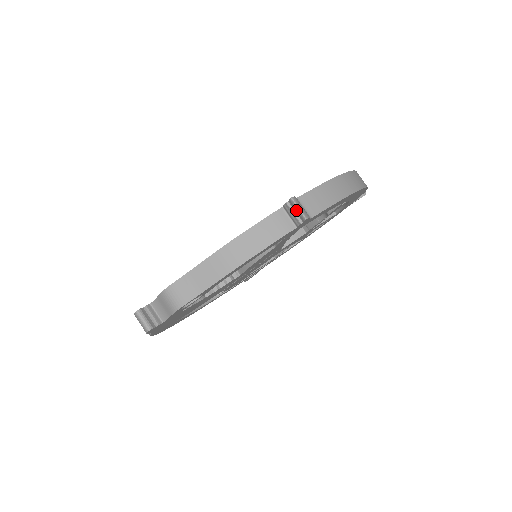
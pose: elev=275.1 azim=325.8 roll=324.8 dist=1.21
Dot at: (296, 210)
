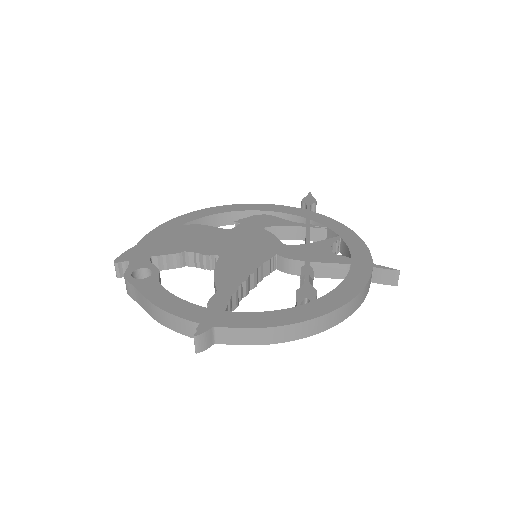
Dot at: (196, 341)
